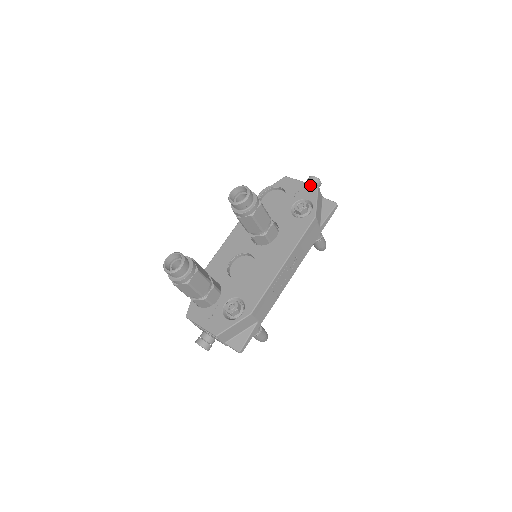
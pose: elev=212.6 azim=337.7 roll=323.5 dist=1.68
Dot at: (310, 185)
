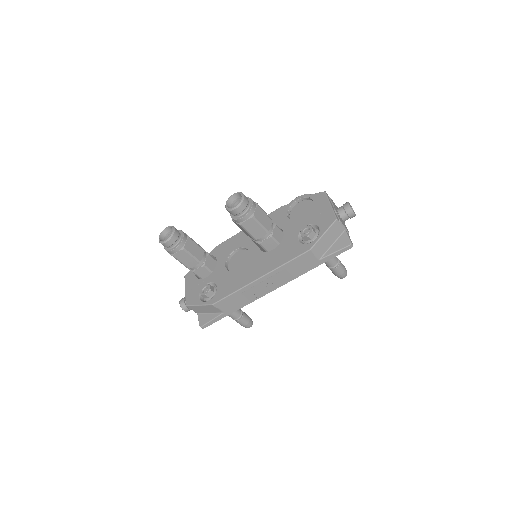
Dot at: (332, 214)
